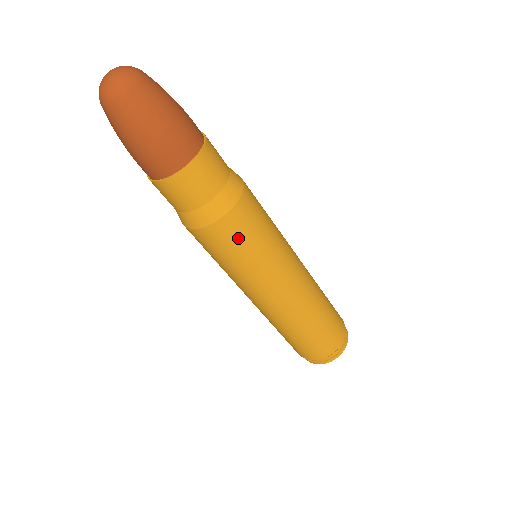
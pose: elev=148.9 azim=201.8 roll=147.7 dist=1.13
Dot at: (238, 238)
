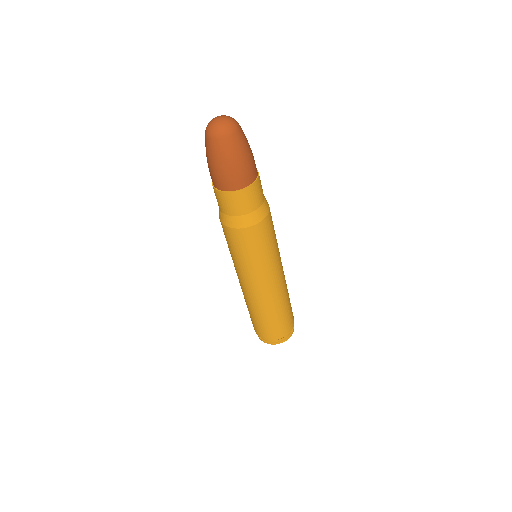
Dot at: (265, 237)
